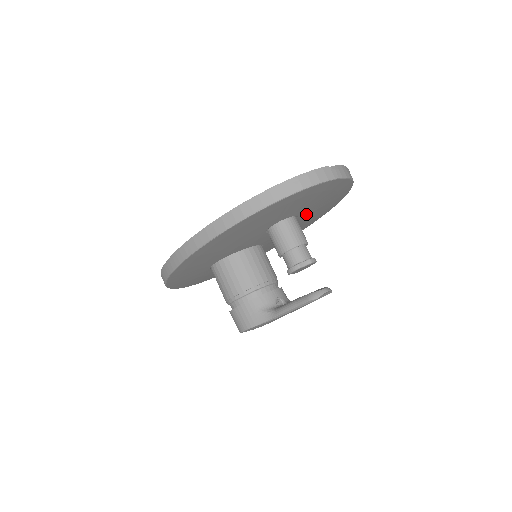
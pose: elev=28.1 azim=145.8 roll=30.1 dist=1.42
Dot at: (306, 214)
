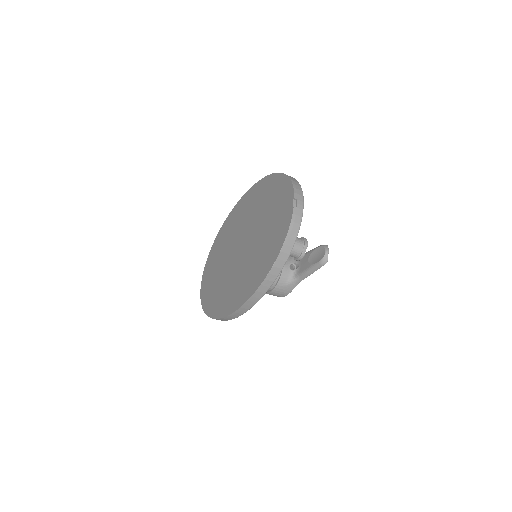
Dot at: occluded
